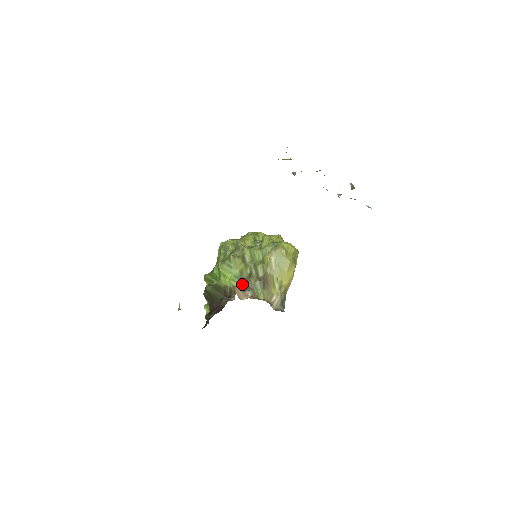
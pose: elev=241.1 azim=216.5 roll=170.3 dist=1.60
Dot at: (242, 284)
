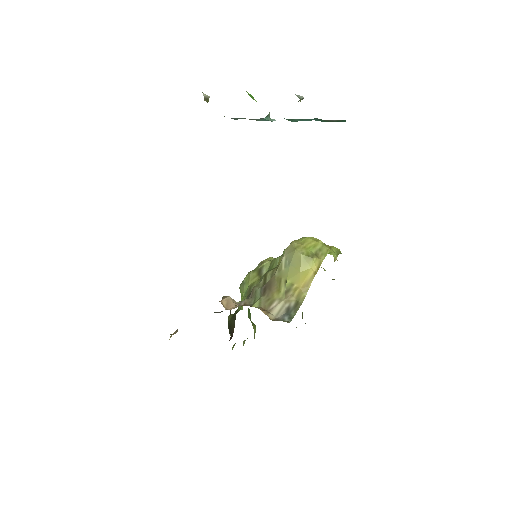
Dot at: (246, 298)
